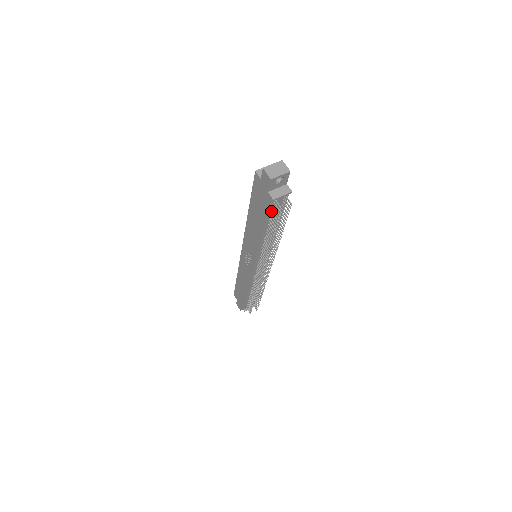
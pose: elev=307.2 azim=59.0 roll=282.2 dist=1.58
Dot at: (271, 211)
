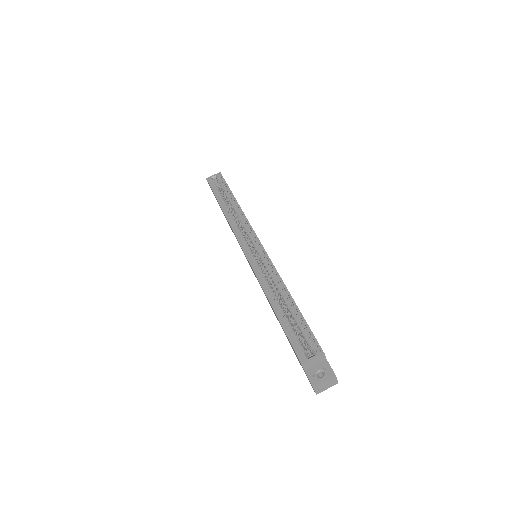
Dot at: occluded
